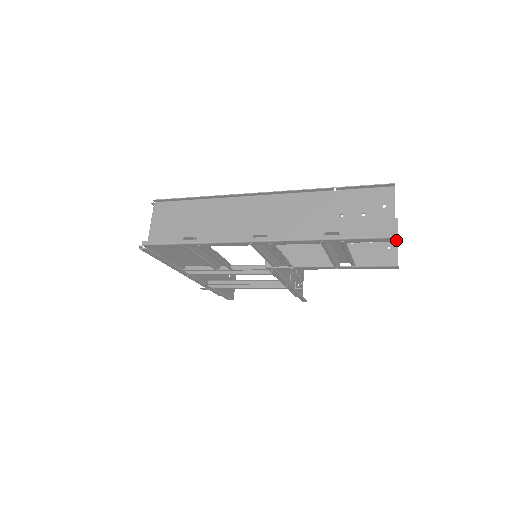
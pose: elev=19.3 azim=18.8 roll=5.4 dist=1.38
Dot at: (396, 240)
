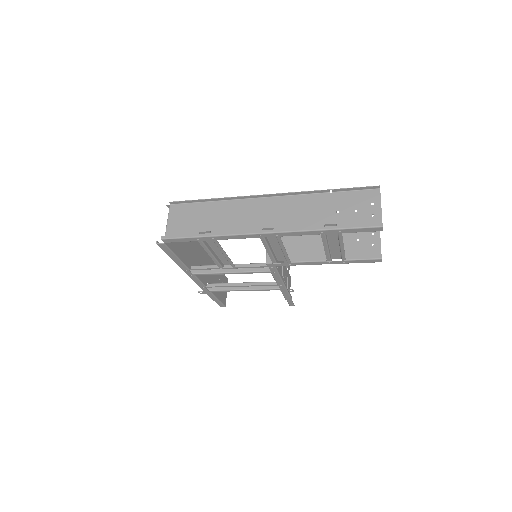
Dot at: (379, 238)
